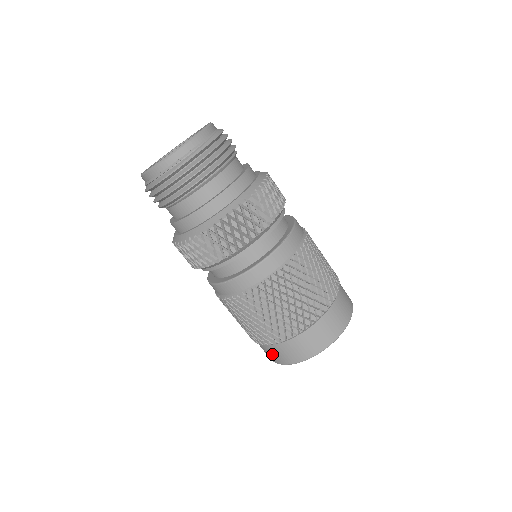
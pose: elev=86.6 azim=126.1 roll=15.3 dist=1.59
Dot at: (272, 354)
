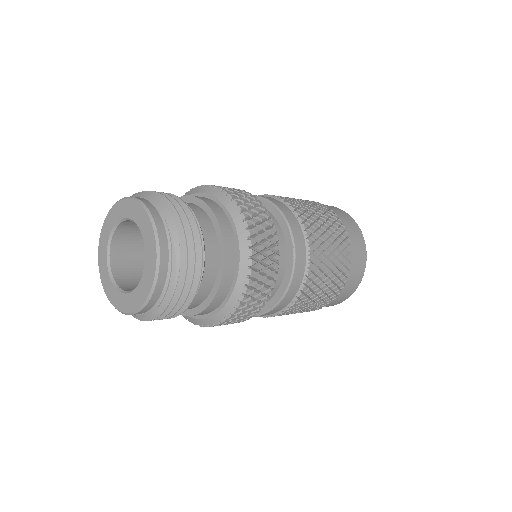
Dot at: occluded
